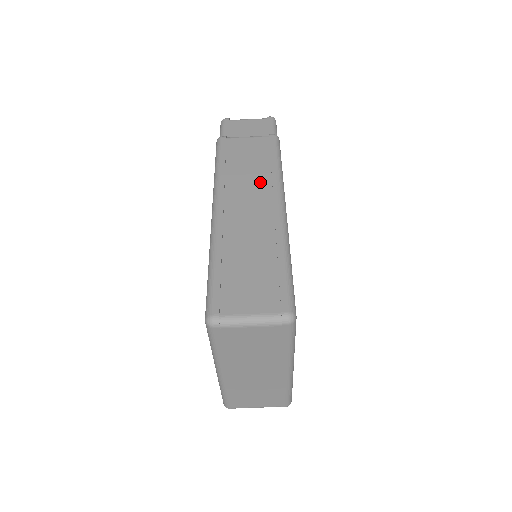
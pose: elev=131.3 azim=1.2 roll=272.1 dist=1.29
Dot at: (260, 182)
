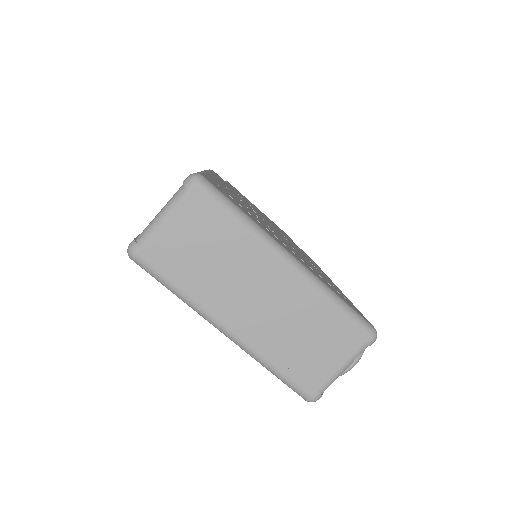
Dot at: occluded
